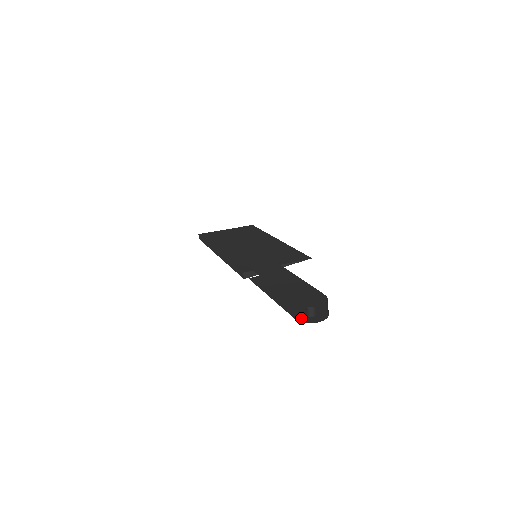
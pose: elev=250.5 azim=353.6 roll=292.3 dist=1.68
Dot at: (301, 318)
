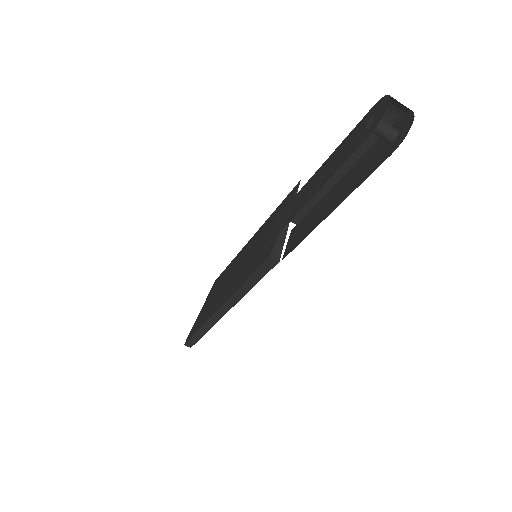
Dot at: (392, 148)
